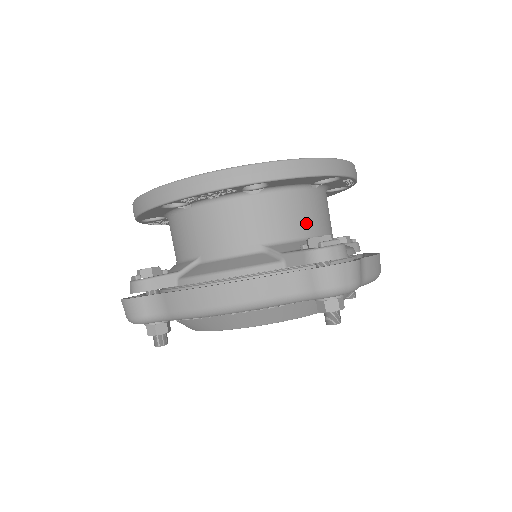
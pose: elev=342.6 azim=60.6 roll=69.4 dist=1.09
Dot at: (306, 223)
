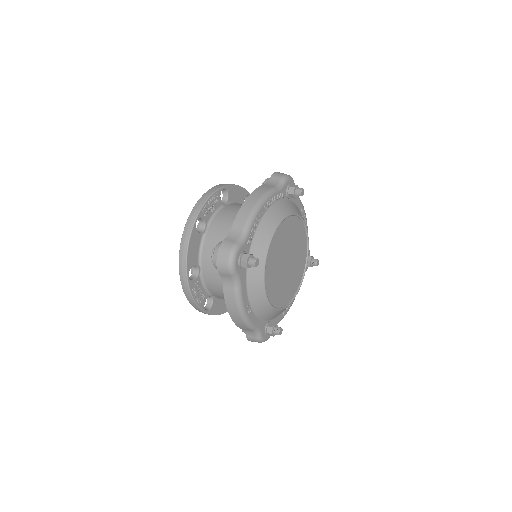
Dot at: occluded
